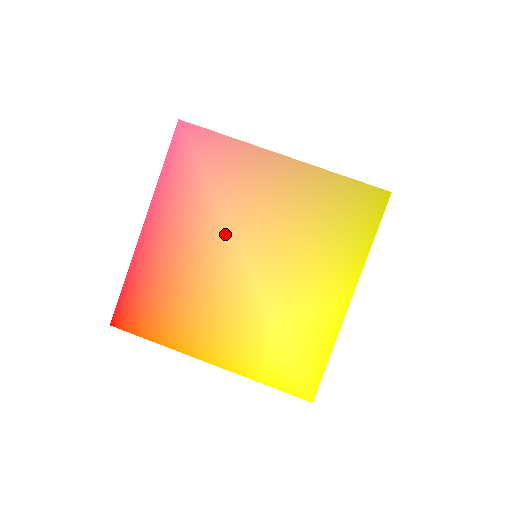
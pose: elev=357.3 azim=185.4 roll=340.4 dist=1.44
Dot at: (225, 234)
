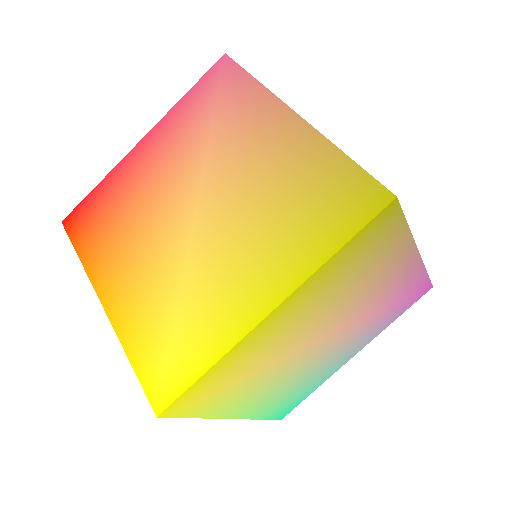
Dot at: (195, 176)
